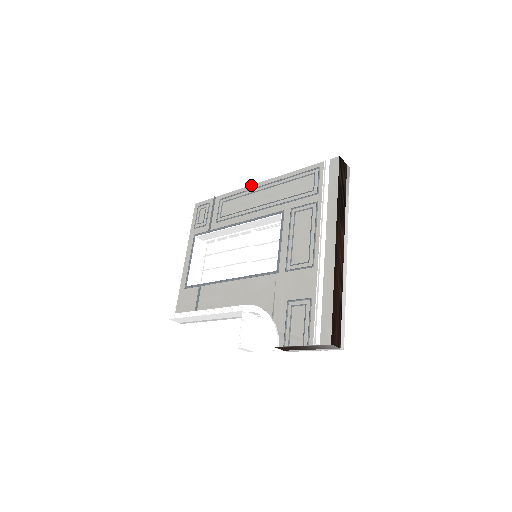
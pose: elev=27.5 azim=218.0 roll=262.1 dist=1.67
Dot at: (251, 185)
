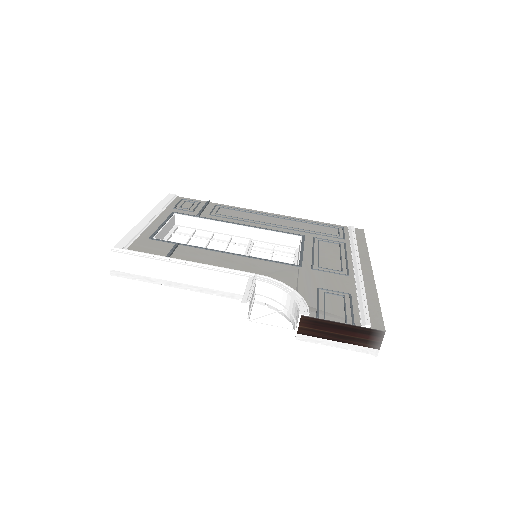
Dot at: (260, 211)
